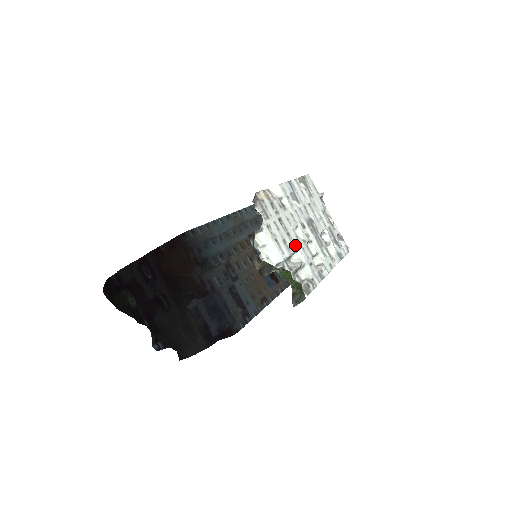
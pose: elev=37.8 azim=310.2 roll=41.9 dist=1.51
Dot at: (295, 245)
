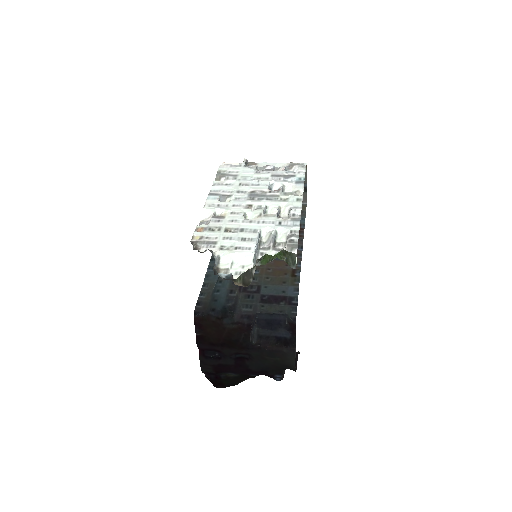
Dot at: (254, 229)
